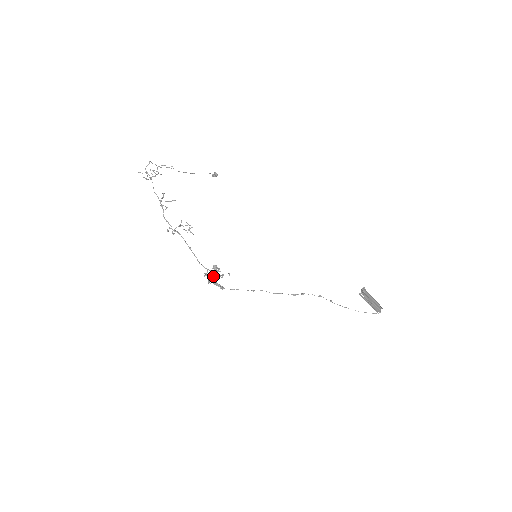
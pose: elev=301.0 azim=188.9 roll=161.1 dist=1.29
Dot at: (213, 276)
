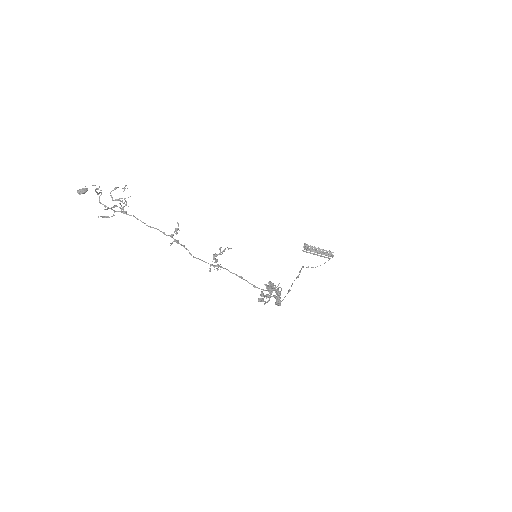
Dot at: (277, 295)
